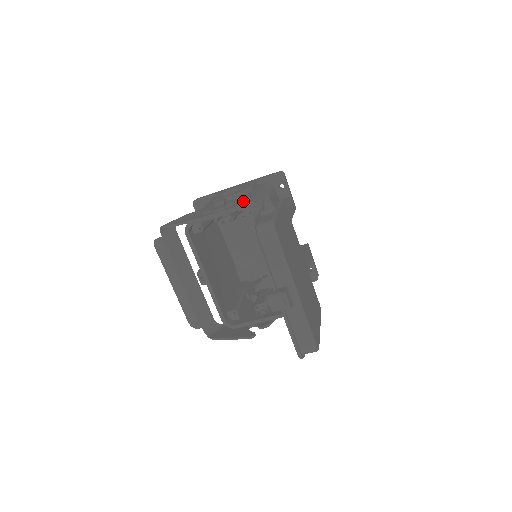
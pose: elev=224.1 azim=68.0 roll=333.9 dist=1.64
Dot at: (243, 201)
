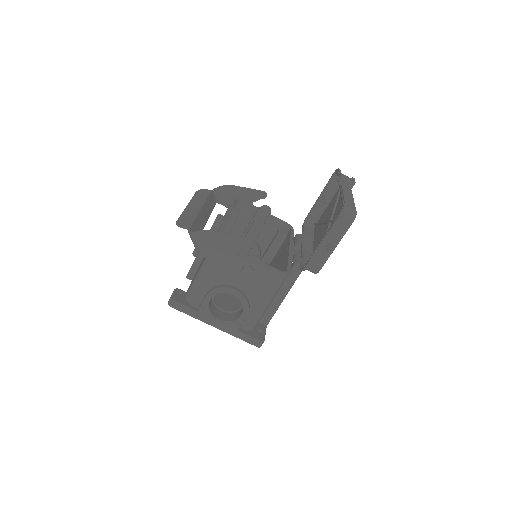
Dot at: (274, 228)
